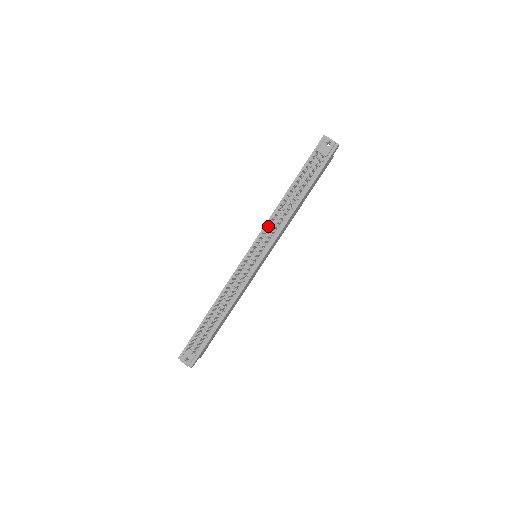
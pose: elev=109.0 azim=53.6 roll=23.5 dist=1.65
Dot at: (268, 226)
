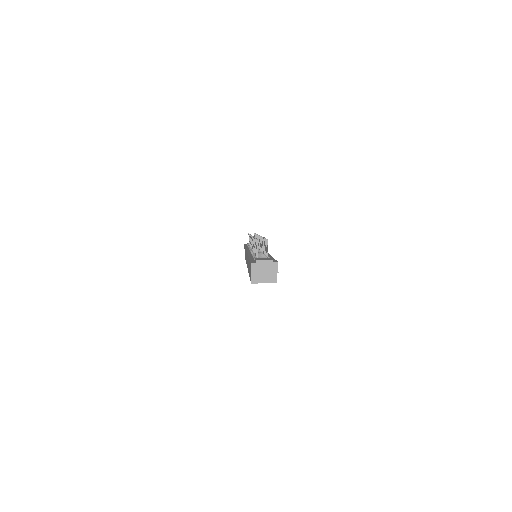
Dot at: occluded
